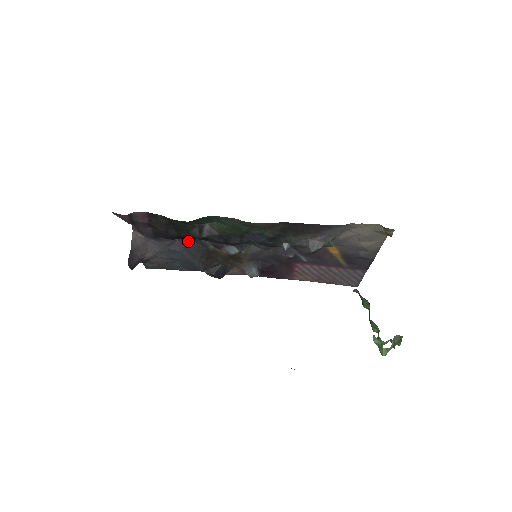
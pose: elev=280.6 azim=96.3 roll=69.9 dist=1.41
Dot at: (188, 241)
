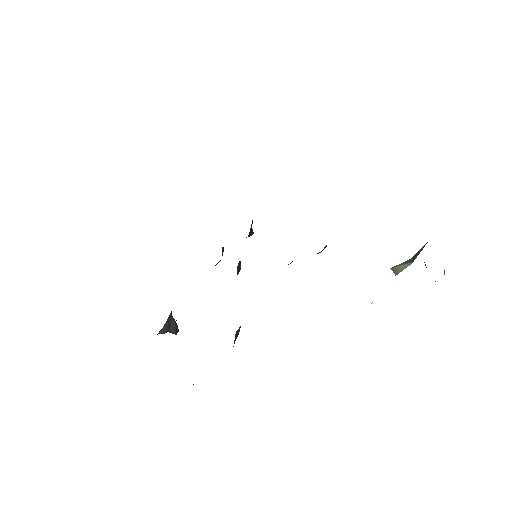
Dot at: occluded
